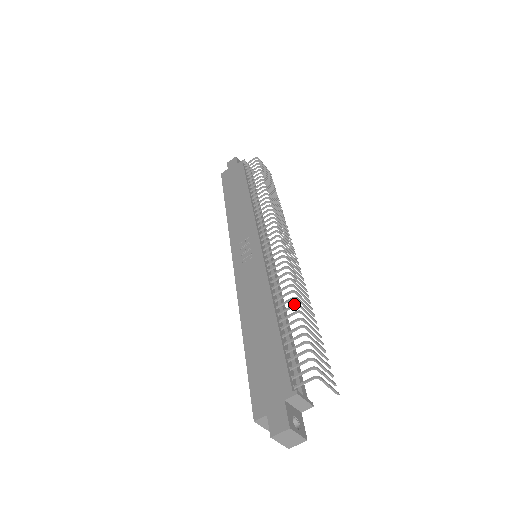
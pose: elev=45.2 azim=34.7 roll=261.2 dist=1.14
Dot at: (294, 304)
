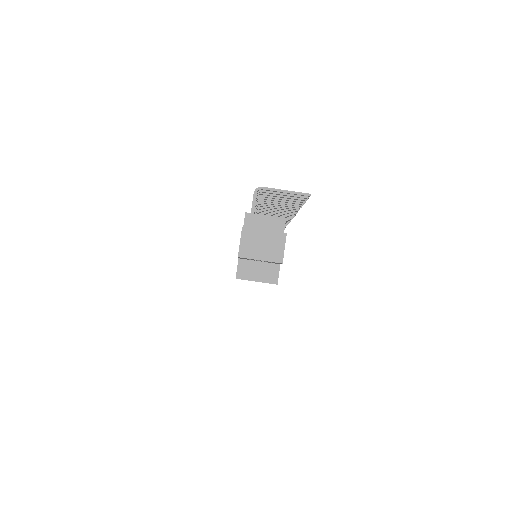
Dot at: occluded
